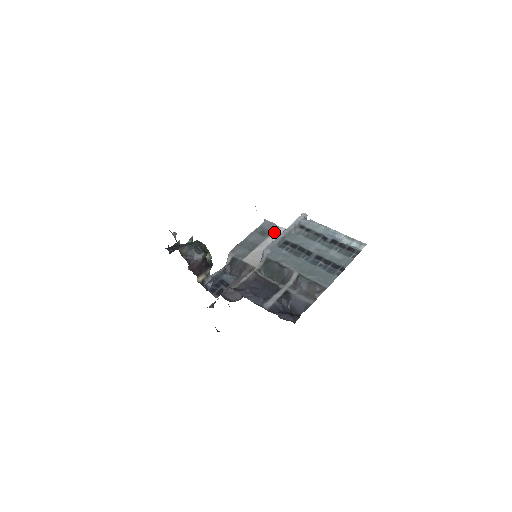
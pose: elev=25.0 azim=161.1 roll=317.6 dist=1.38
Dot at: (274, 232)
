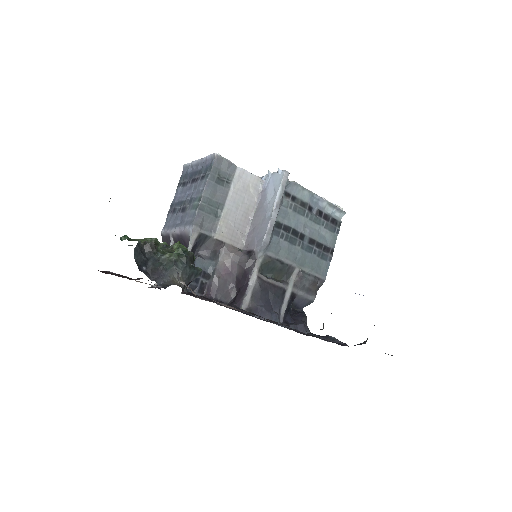
Dot at: (235, 179)
